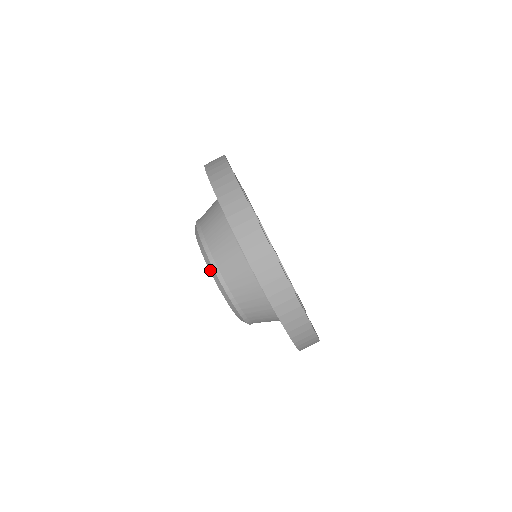
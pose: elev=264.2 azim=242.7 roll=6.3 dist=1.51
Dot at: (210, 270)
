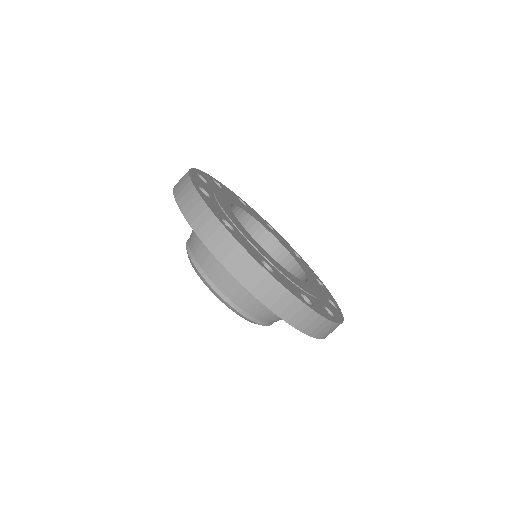
Dot at: occluded
